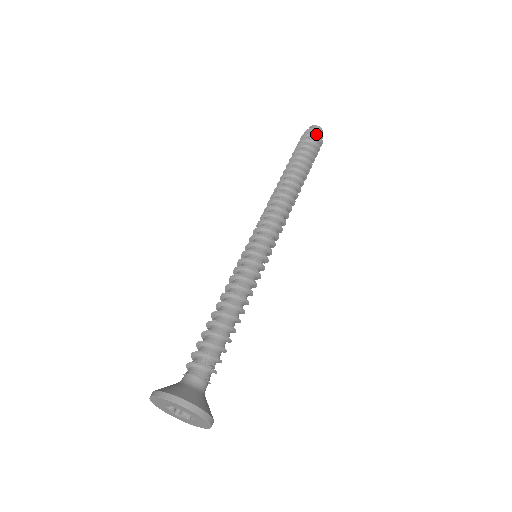
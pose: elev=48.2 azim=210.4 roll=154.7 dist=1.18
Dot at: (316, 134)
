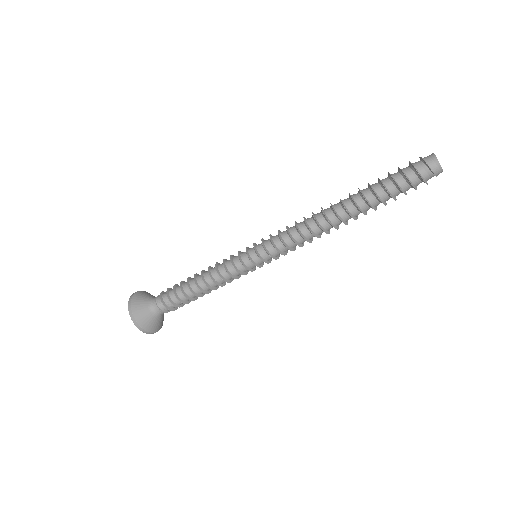
Dot at: (421, 177)
